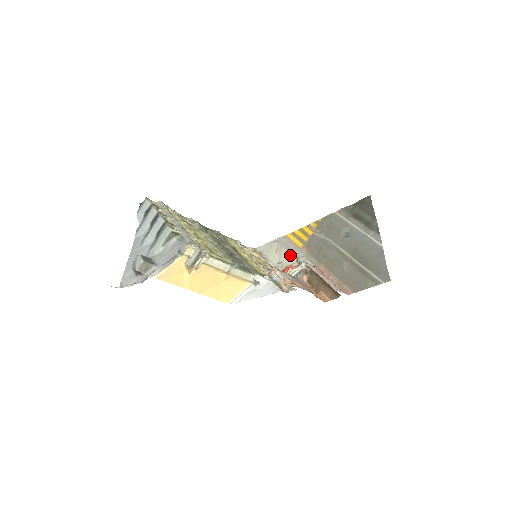
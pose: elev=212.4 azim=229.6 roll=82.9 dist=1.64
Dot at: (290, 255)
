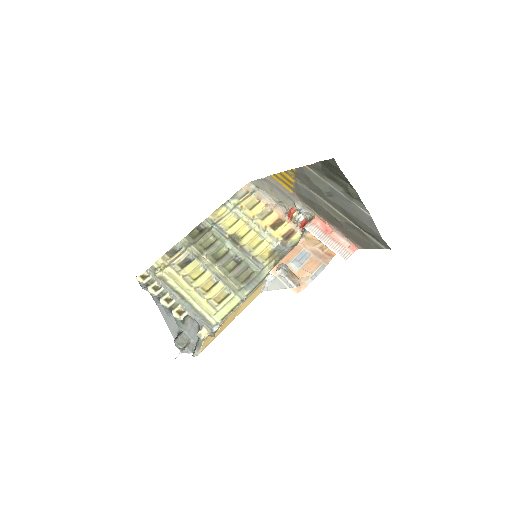
Dot at: (286, 198)
